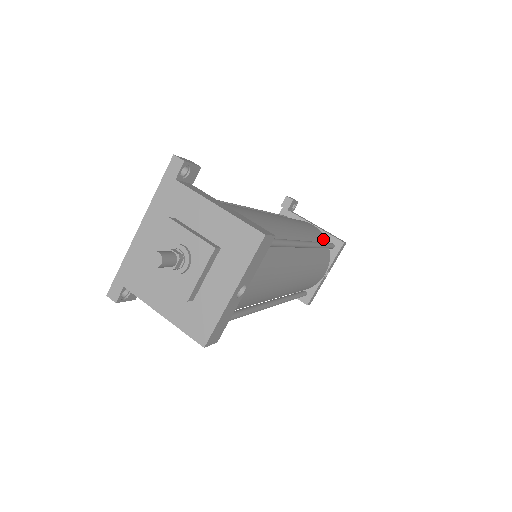
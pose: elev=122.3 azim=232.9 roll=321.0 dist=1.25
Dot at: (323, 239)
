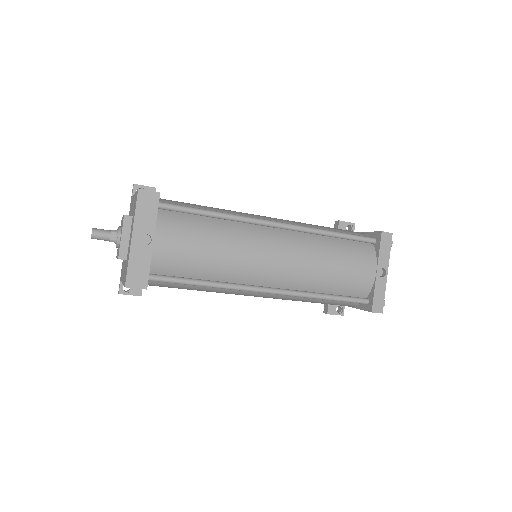
Dot at: occluded
